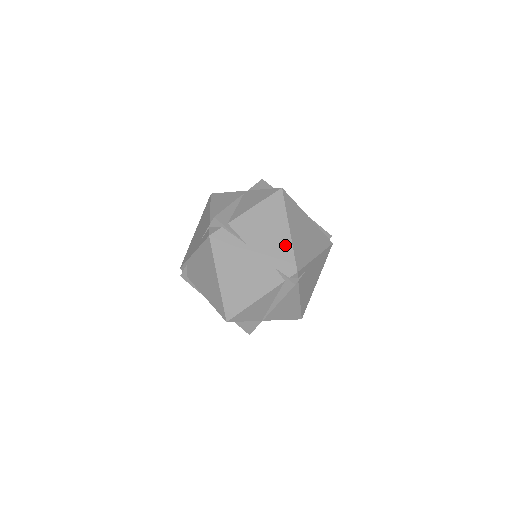
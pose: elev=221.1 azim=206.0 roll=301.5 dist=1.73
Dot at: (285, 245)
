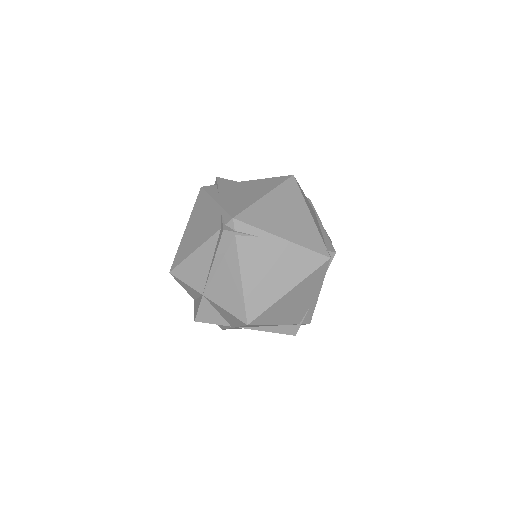
Dot at: (247, 202)
